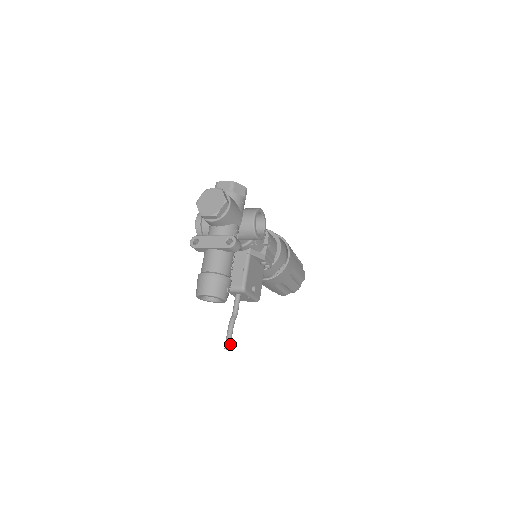
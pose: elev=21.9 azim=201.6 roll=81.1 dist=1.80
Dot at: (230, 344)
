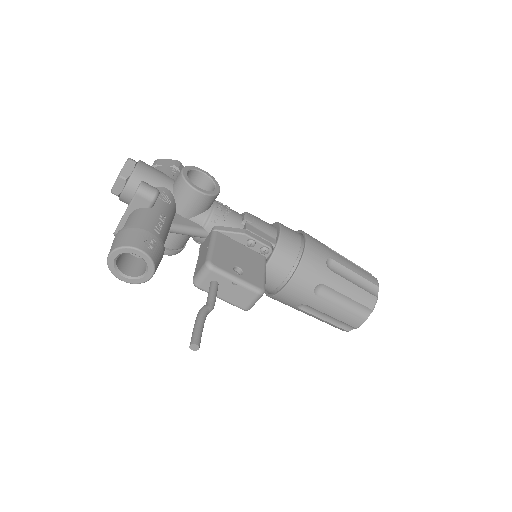
Dot at: (197, 338)
